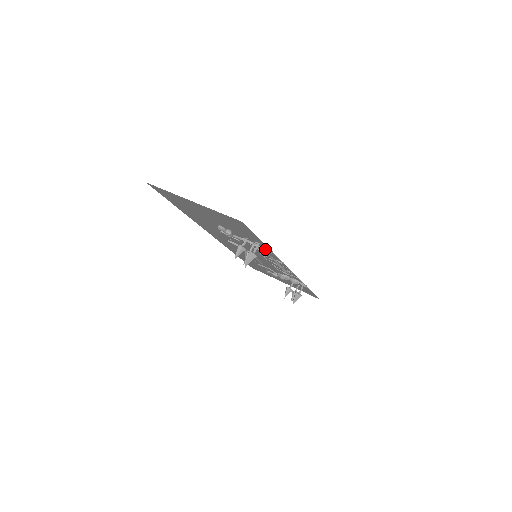
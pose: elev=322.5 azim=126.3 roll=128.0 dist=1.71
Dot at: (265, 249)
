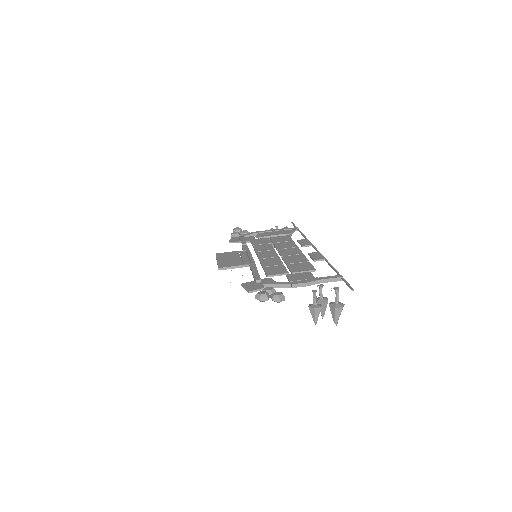
Dot at: (333, 281)
